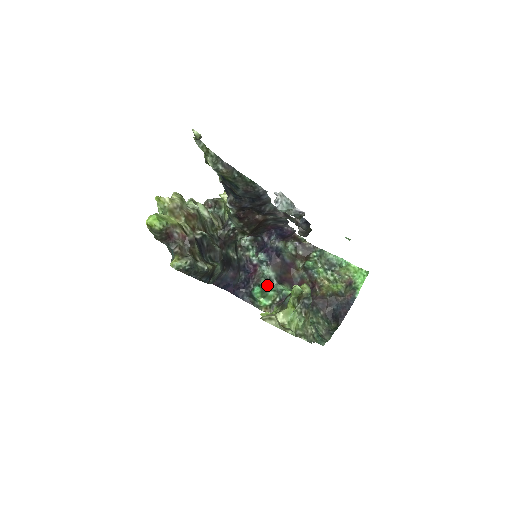
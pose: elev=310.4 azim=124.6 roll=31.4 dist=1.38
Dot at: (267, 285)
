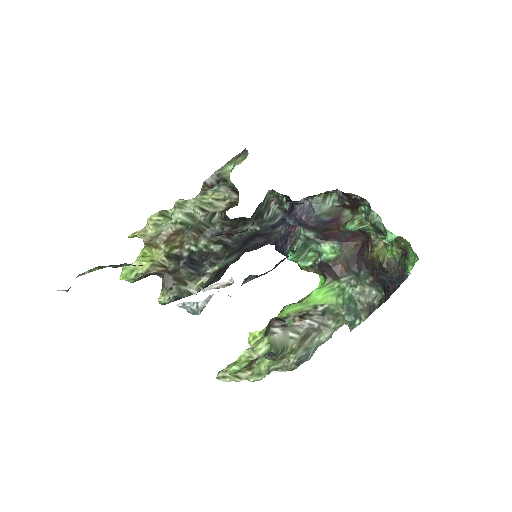
Dot at: (306, 245)
